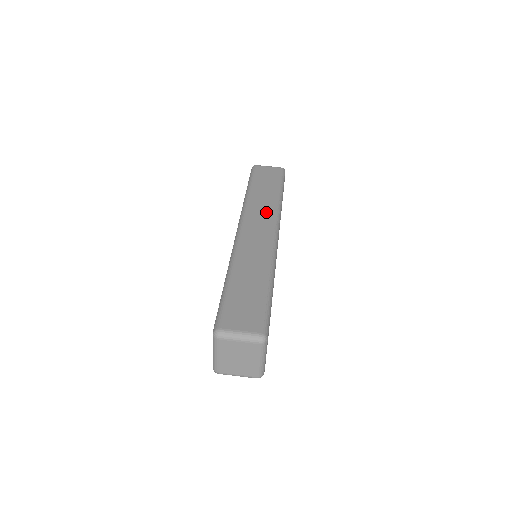
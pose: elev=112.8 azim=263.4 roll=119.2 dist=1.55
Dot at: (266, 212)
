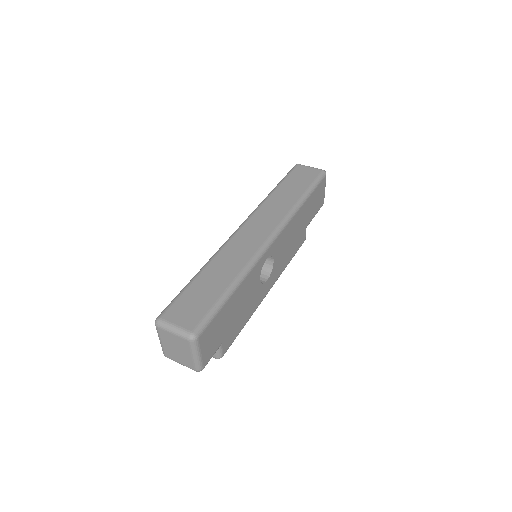
Dot at: (275, 215)
